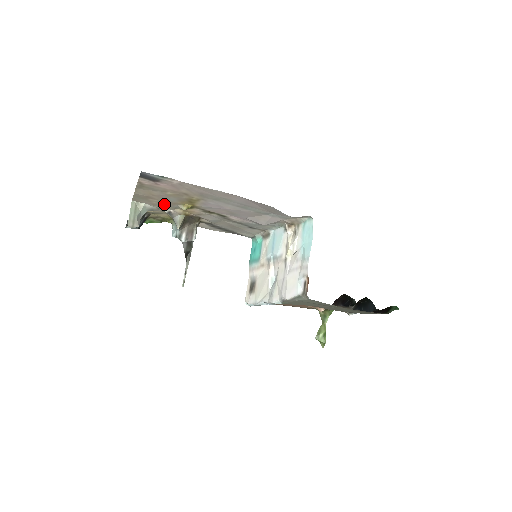
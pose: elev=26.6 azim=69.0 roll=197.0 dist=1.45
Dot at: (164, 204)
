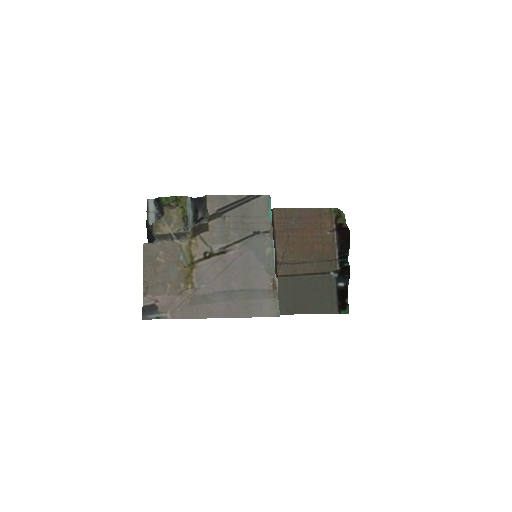
Dot at: (170, 254)
